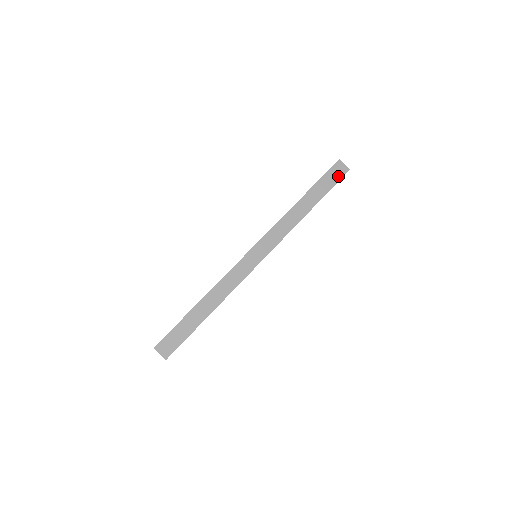
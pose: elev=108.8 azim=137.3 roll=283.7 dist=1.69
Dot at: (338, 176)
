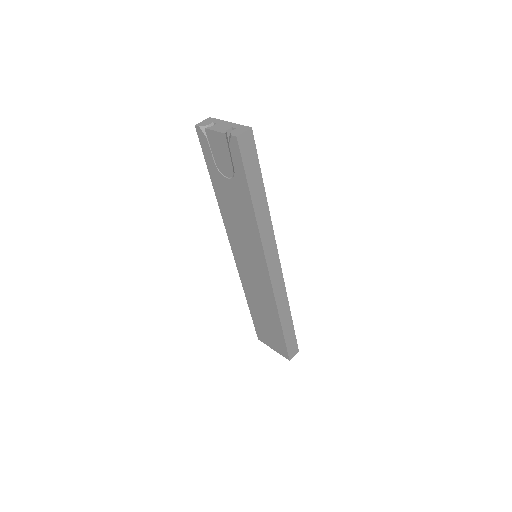
Dot at: (252, 148)
